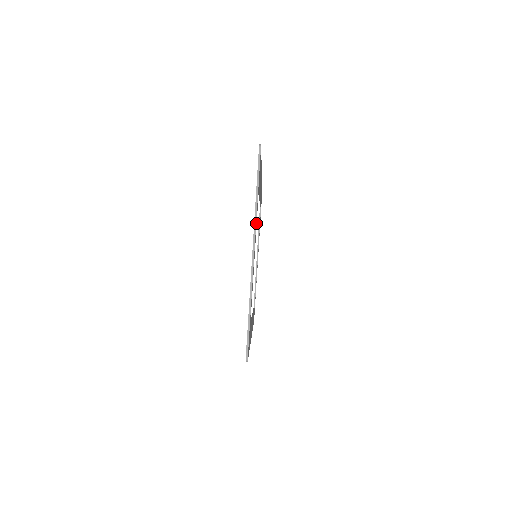
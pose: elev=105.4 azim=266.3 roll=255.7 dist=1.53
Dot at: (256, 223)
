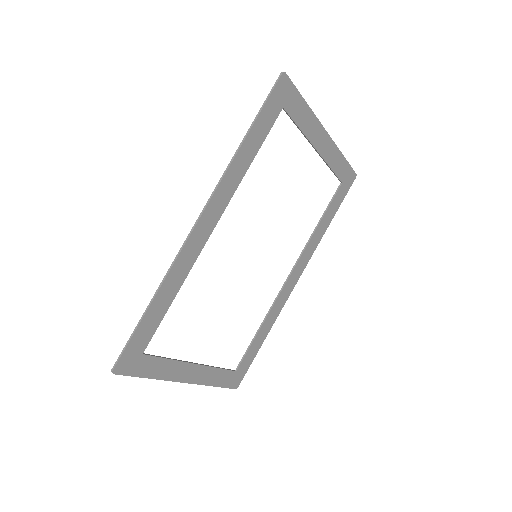
Dot at: (331, 155)
